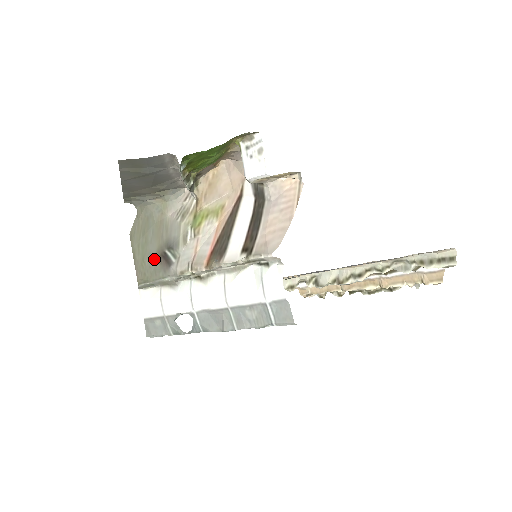
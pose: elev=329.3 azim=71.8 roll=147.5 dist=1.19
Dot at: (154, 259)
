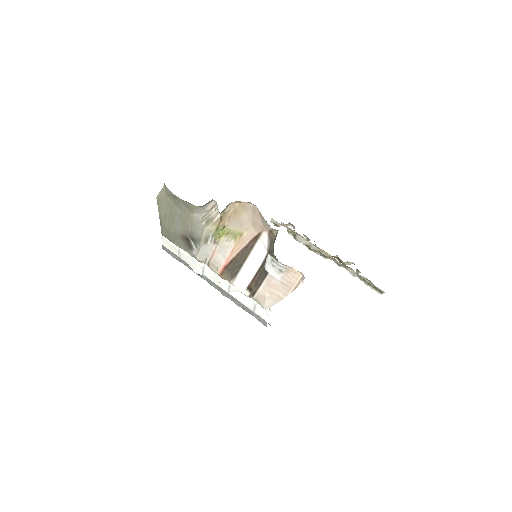
Dot at: (178, 236)
